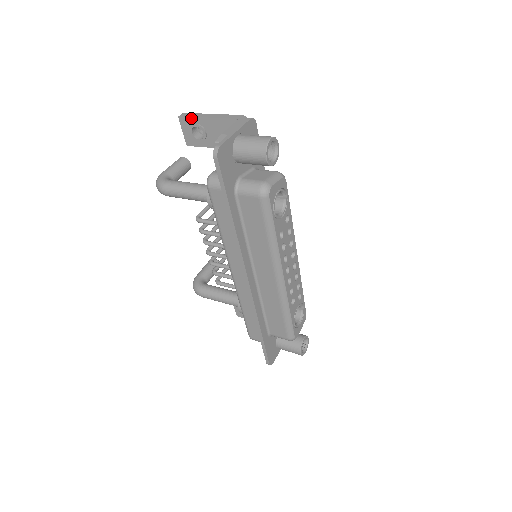
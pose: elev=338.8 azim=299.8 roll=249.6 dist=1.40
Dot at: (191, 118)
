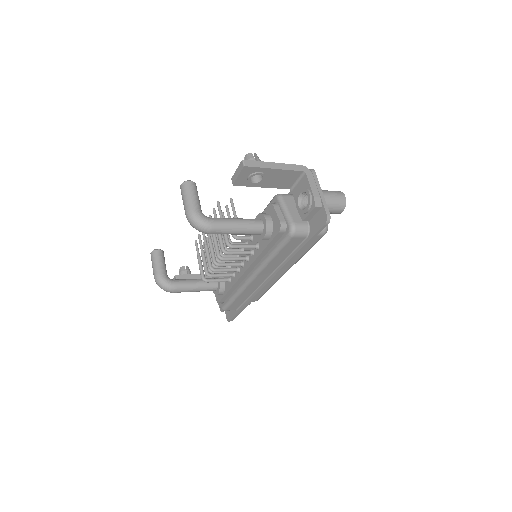
Dot at: (258, 168)
